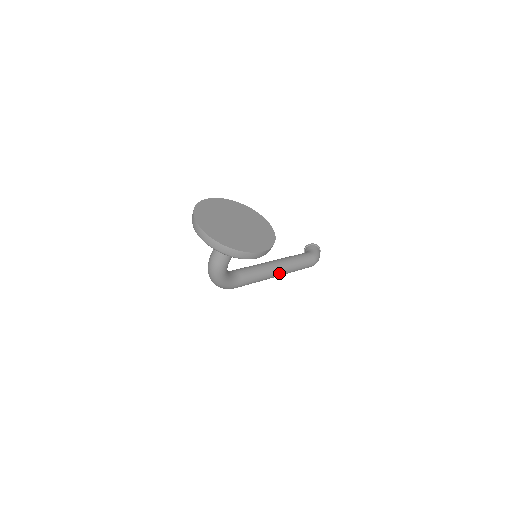
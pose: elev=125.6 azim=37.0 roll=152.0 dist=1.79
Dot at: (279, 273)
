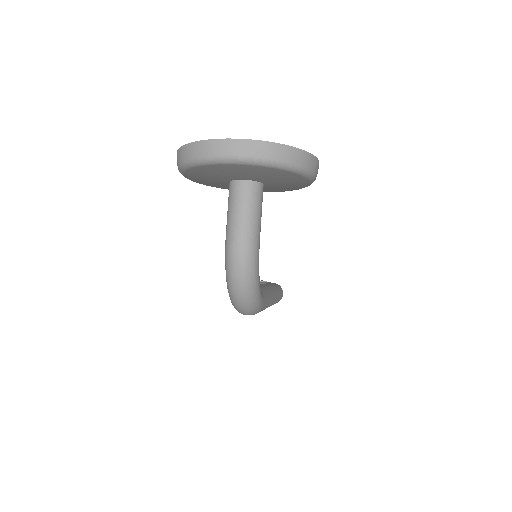
Dot at: (274, 295)
